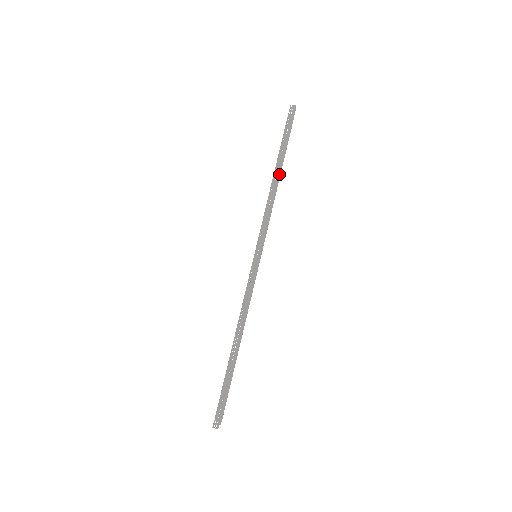
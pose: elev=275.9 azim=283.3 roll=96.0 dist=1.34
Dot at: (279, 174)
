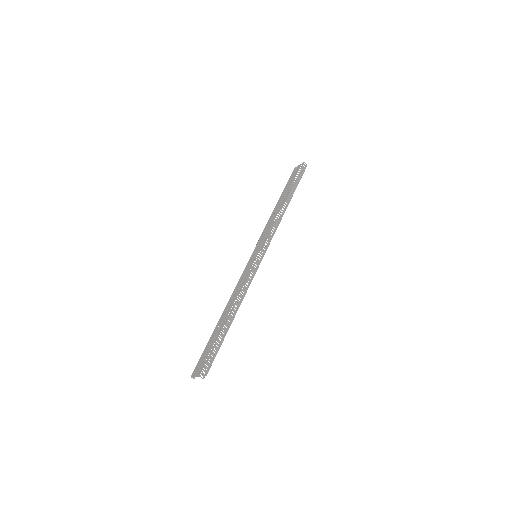
Dot at: occluded
